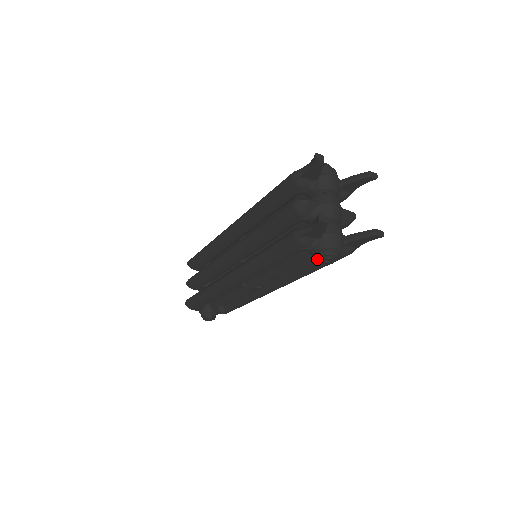
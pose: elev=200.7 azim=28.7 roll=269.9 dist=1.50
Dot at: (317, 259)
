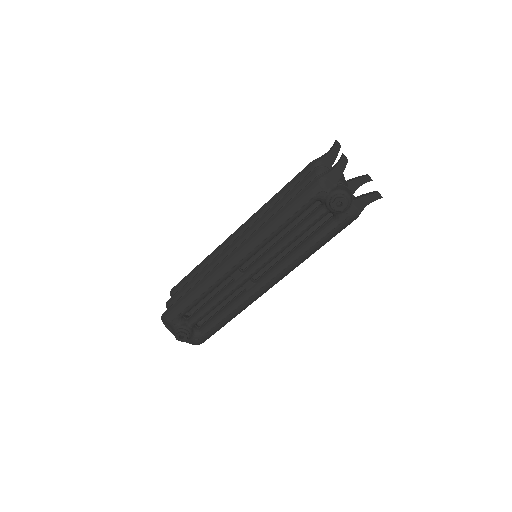
Dot at: (331, 203)
